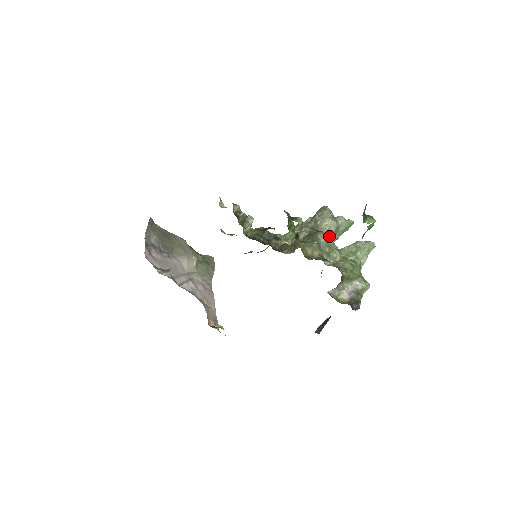
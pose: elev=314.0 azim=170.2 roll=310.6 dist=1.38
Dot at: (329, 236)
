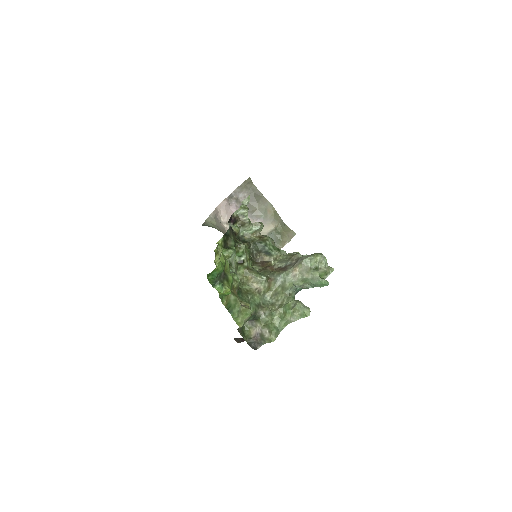
Dot at: (292, 280)
